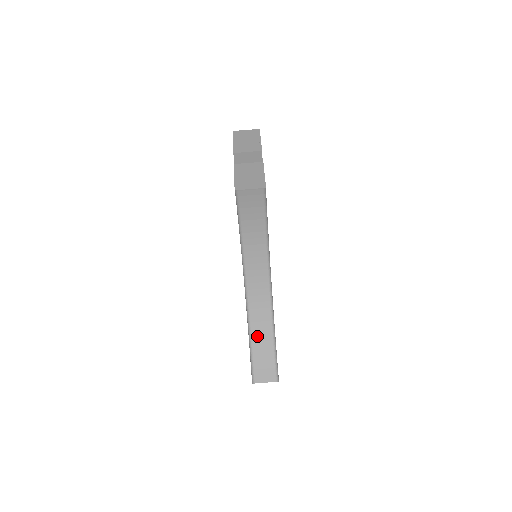
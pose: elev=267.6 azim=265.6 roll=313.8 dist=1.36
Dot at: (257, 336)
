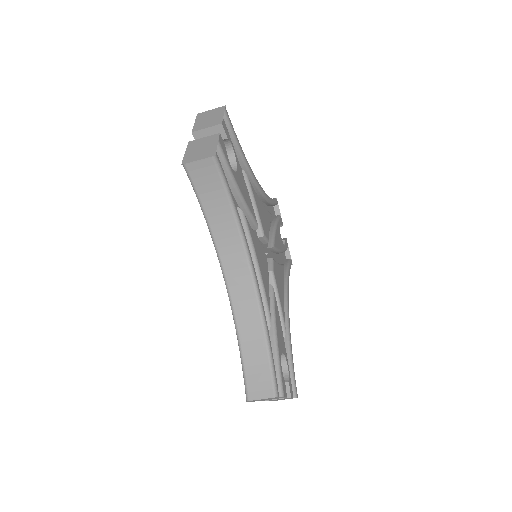
Dot at: (247, 342)
